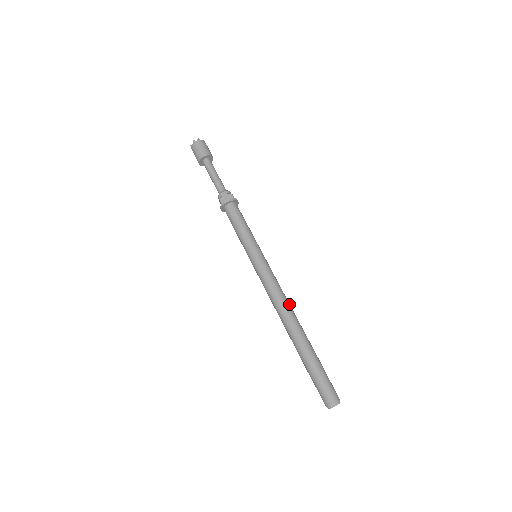
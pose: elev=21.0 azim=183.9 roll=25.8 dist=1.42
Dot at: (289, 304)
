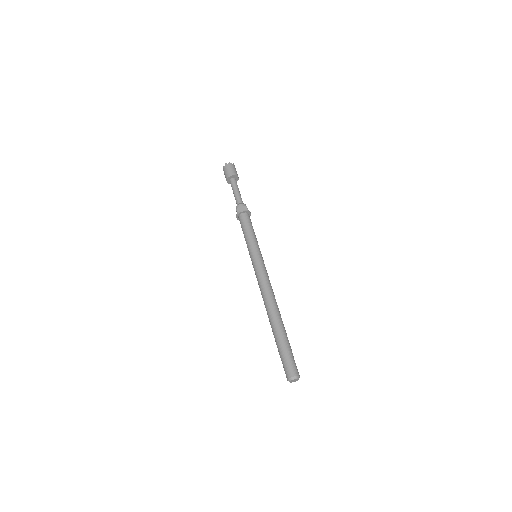
Dot at: (274, 296)
